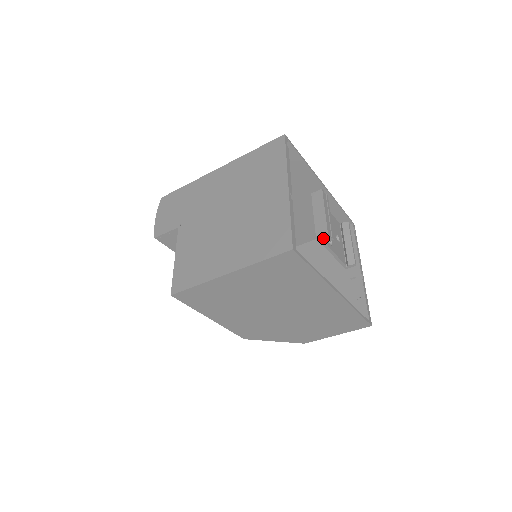
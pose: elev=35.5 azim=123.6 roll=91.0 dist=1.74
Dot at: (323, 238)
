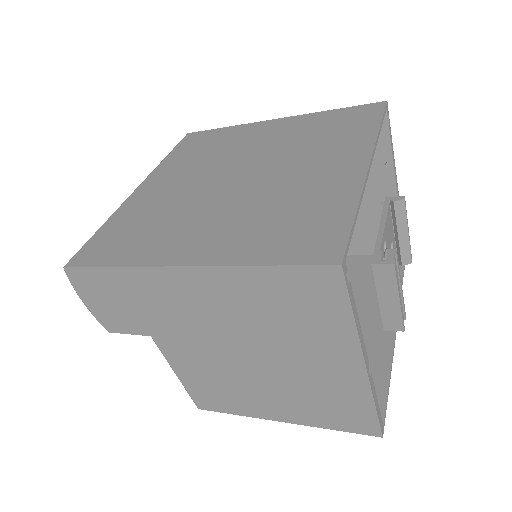
Dot at: occluded
